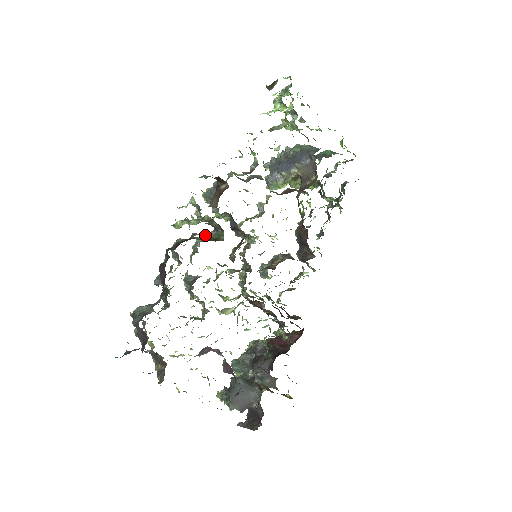
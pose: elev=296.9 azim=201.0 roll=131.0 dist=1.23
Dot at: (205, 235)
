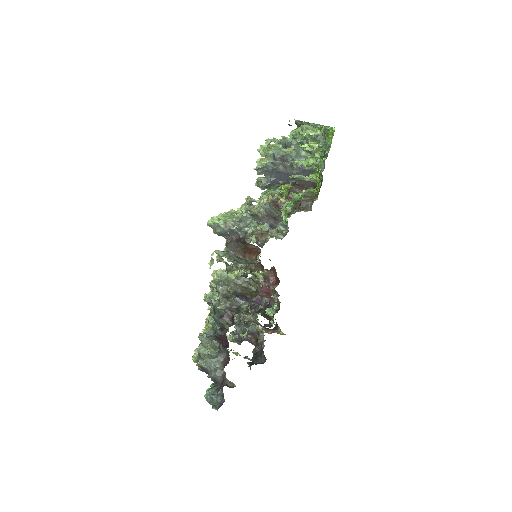
Dot at: (231, 278)
